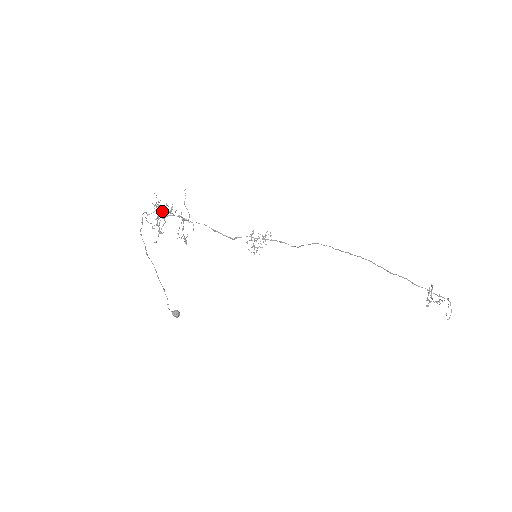
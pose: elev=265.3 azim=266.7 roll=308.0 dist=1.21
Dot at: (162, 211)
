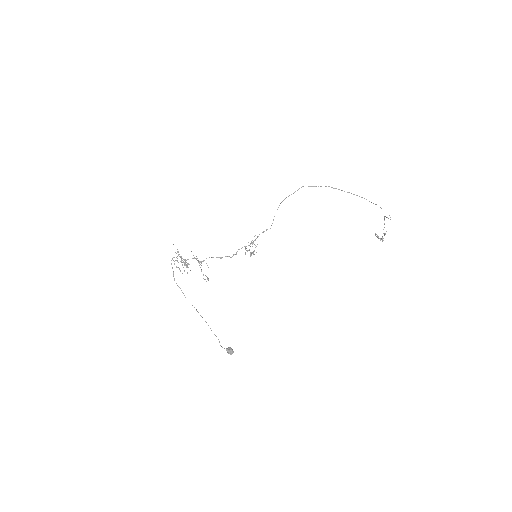
Dot at: (182, 262)
